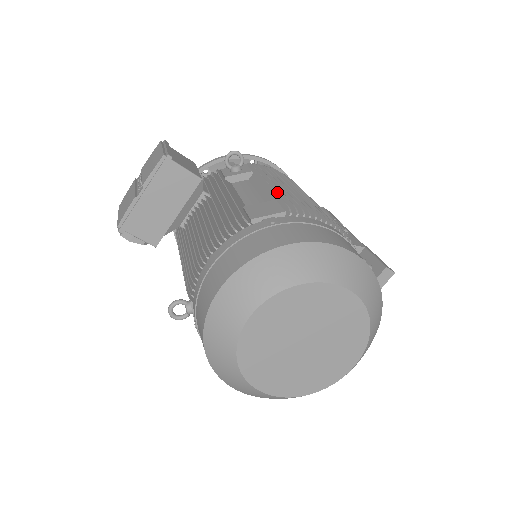
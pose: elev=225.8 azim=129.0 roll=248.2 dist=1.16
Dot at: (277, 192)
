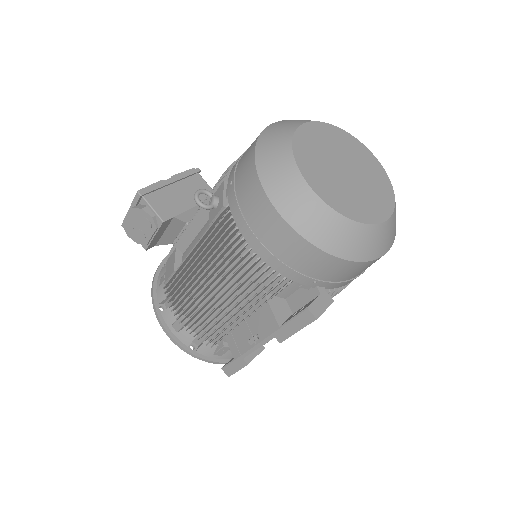
Dot at: occluded
